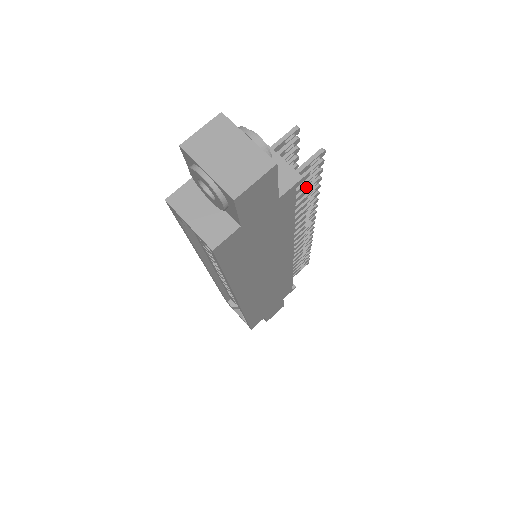
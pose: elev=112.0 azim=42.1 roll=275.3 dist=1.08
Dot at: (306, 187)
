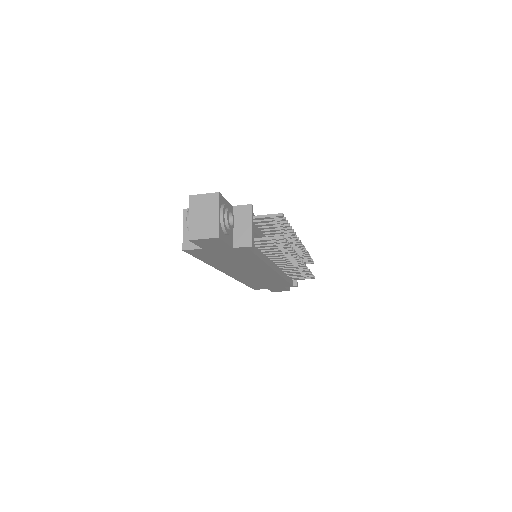
Dot at: (277, 246)
